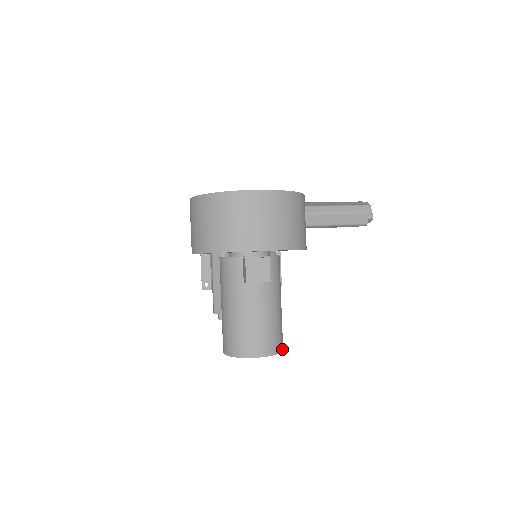
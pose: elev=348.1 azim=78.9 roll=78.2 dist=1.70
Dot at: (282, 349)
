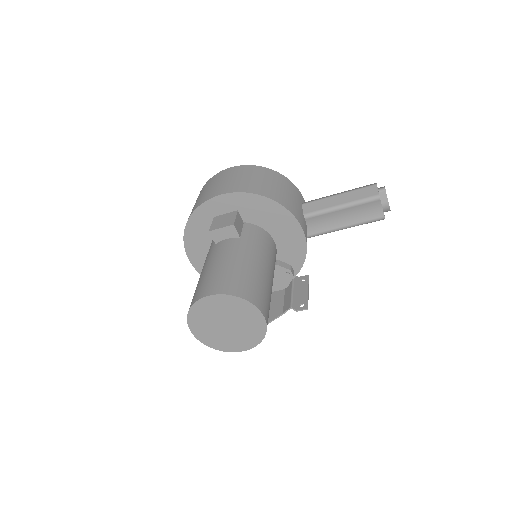
Dot at: (254, 303)
